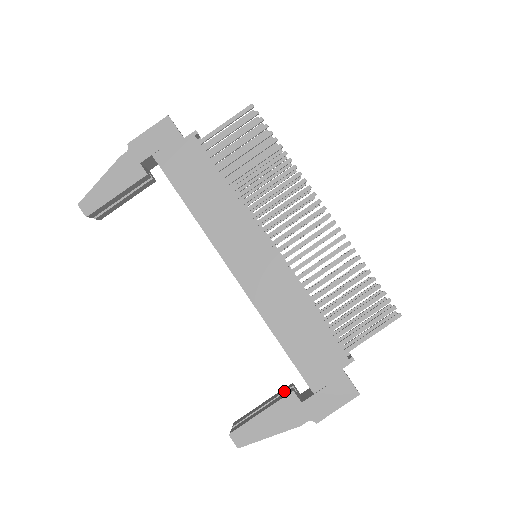
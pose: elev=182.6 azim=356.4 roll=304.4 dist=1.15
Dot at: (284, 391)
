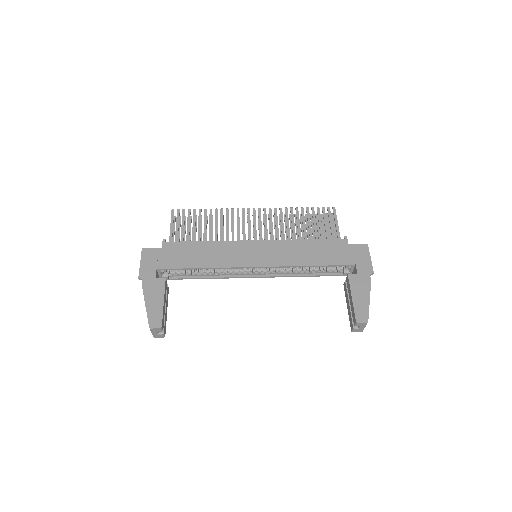
Dot at: (346, 287)
